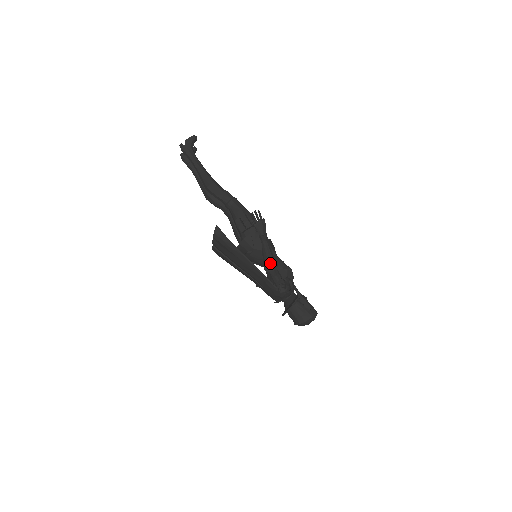
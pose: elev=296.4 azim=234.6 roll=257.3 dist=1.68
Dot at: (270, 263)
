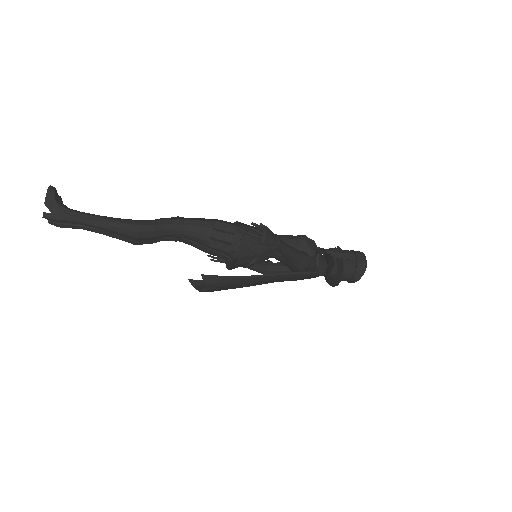
Dot at: (301, 261)
